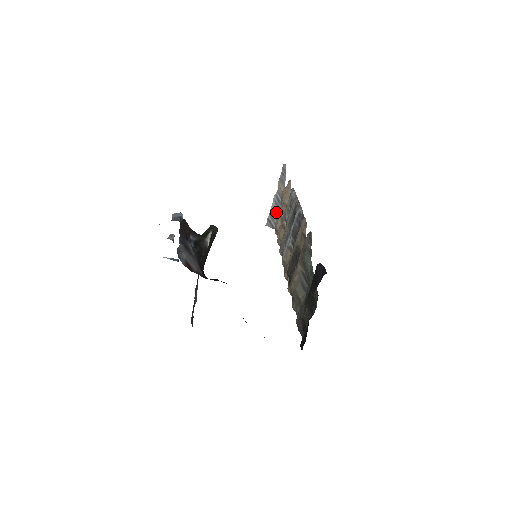
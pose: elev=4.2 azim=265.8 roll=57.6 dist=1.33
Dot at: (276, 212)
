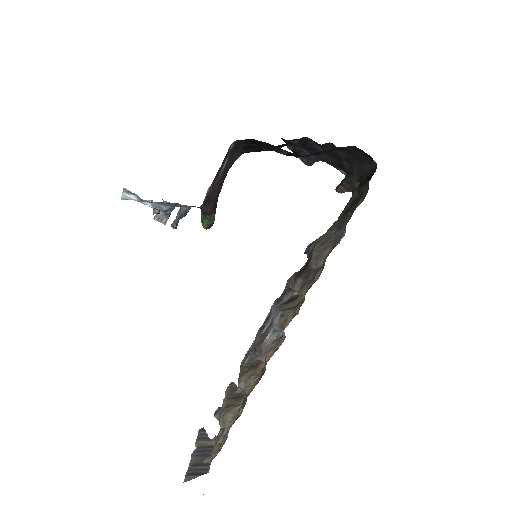
Dot at: (201, 460)
